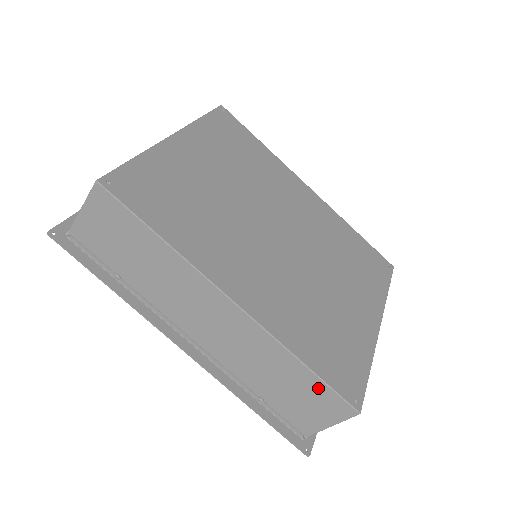
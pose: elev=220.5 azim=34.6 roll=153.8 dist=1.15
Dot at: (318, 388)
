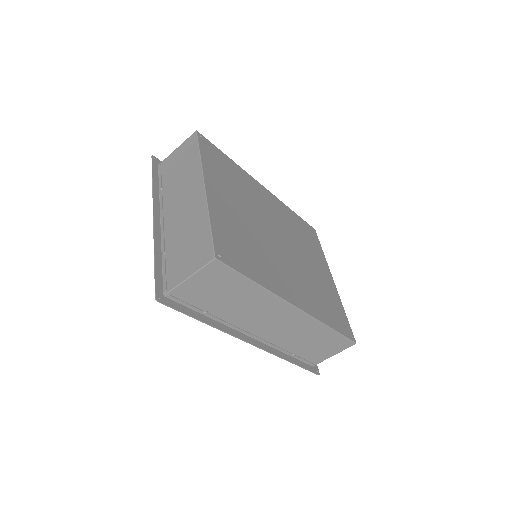
Dot at: (336, 338)
